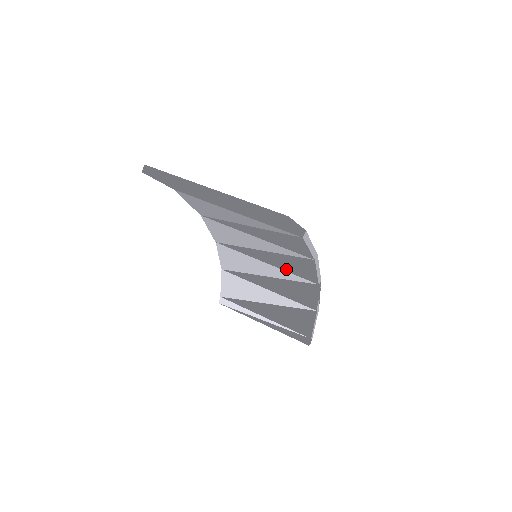
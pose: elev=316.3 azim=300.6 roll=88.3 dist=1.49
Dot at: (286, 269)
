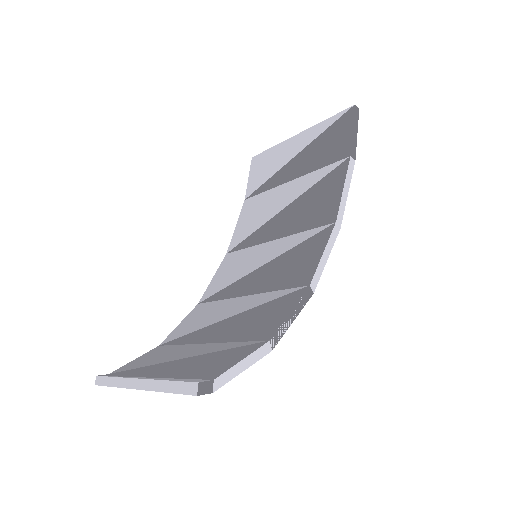
Dot at: (274, 286)
